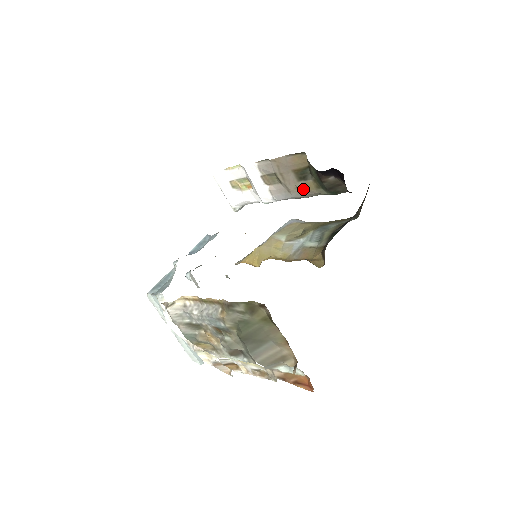
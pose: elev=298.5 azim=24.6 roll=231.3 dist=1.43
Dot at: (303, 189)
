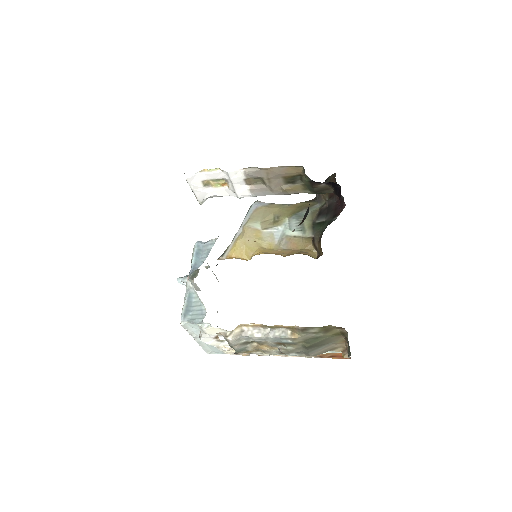
Dot at: (289, 190)
